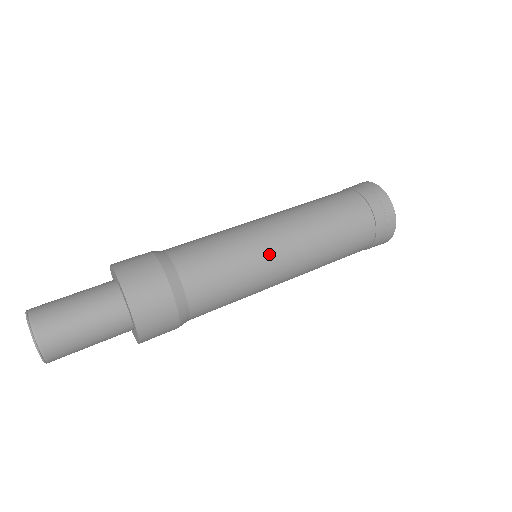
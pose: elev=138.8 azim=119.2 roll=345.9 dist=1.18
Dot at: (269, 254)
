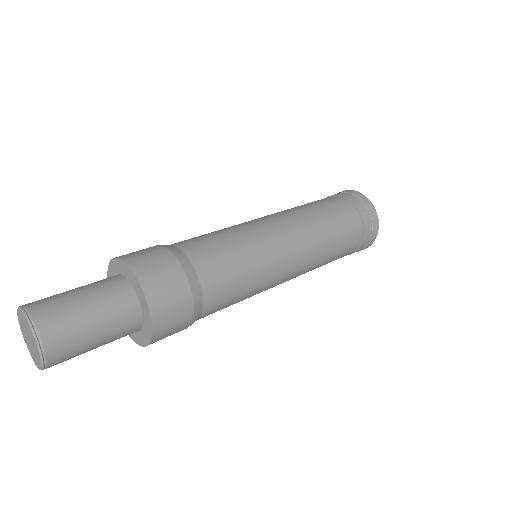
Dot at: (279, 275)
